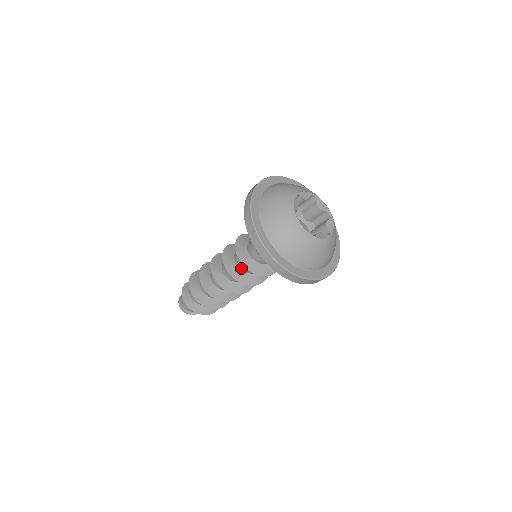
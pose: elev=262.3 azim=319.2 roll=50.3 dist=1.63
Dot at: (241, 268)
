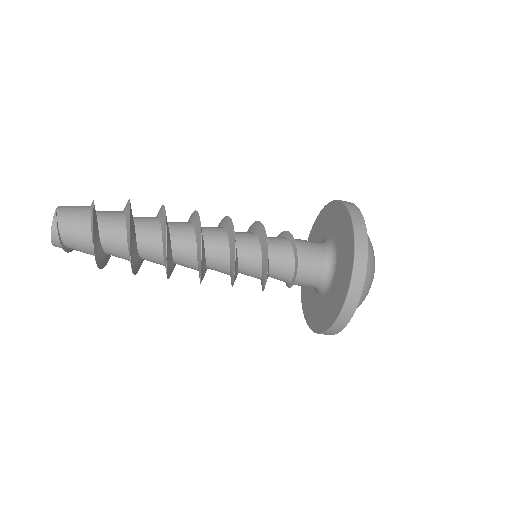
Dot at: (242, 265)
